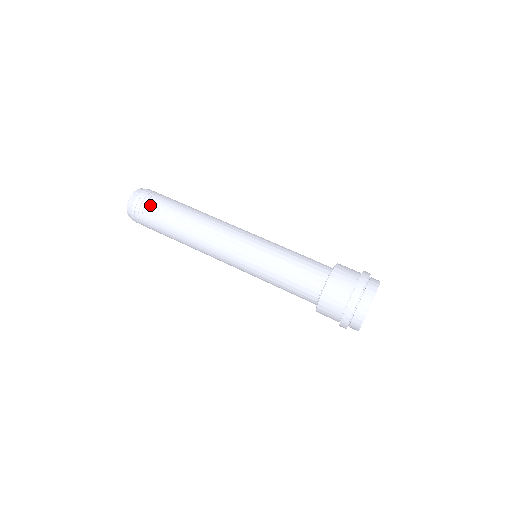
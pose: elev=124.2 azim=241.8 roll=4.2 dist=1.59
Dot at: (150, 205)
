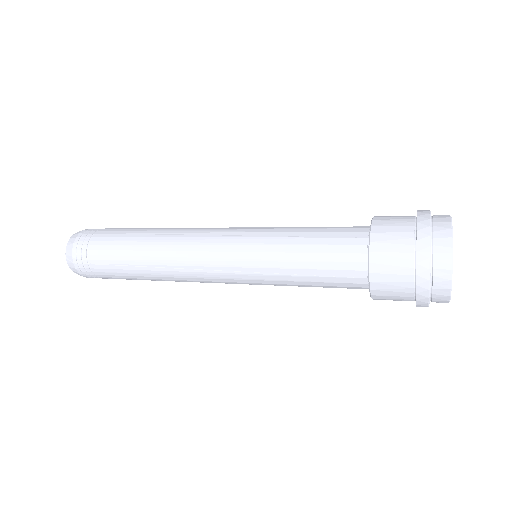
Dot at: (105, 229)
